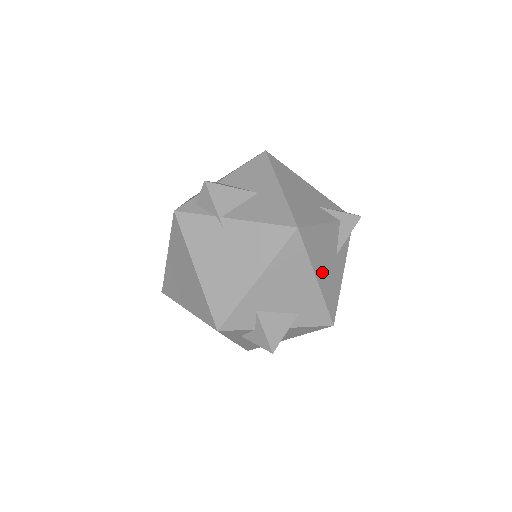
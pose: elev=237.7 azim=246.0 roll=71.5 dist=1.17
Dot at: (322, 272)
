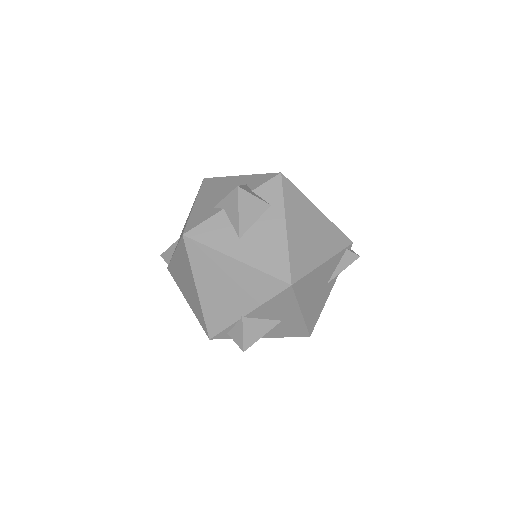
Dot at: occluded
